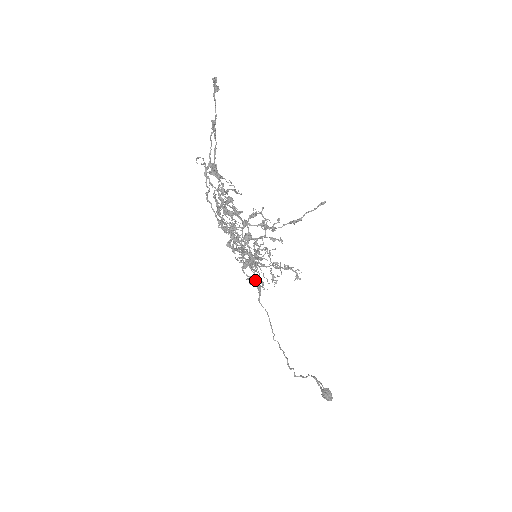
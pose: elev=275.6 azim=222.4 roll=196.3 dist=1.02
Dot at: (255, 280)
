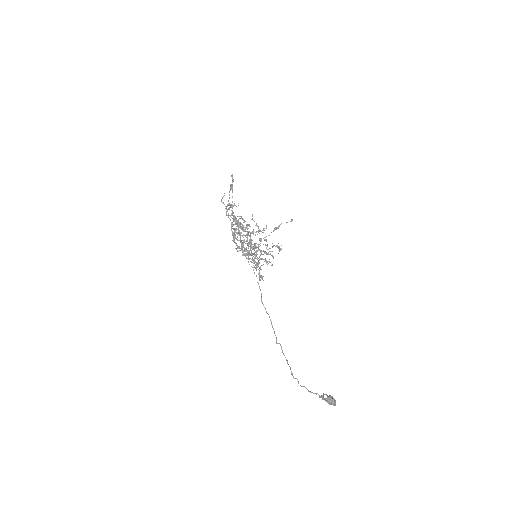
Dot at: (256, 268)
